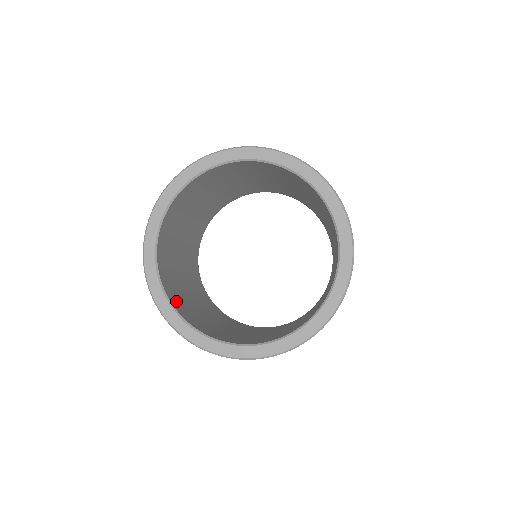
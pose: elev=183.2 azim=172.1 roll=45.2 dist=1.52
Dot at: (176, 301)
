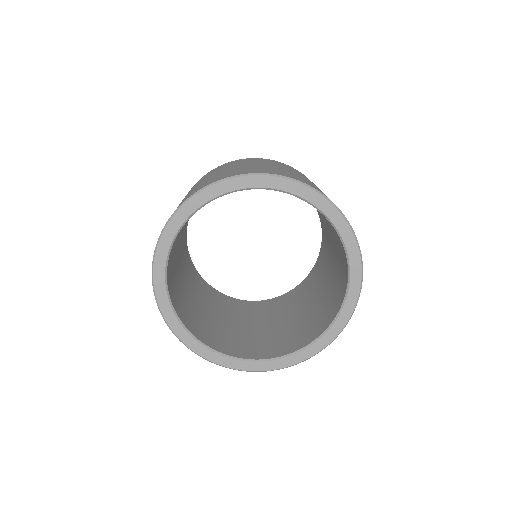
Dot at: (184, 314)
